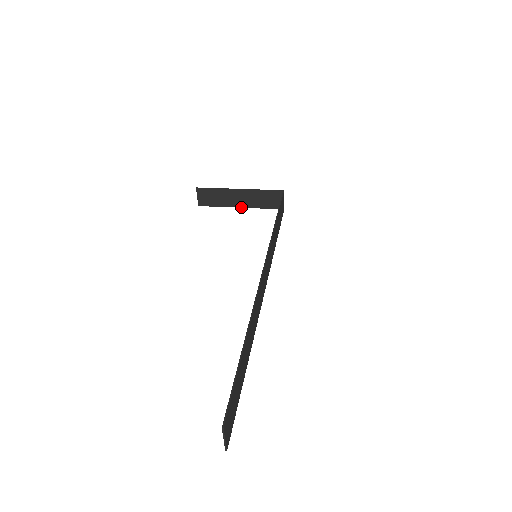
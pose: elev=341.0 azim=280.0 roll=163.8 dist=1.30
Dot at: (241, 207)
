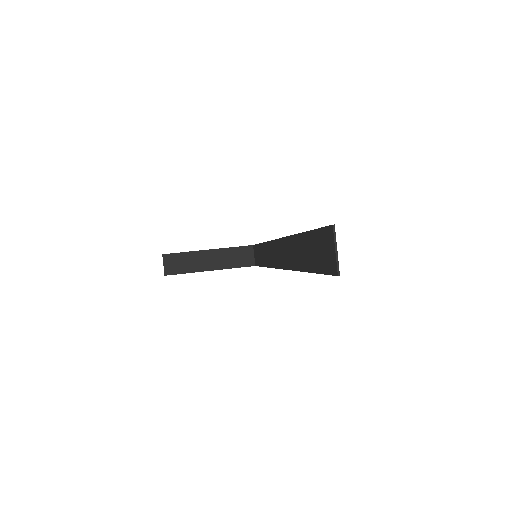
Dot at: (211, 270)
